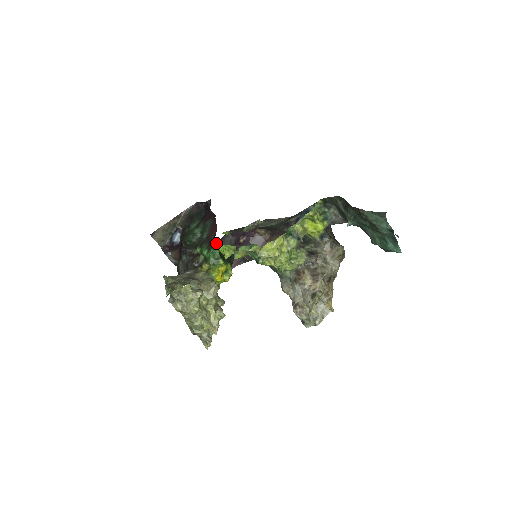
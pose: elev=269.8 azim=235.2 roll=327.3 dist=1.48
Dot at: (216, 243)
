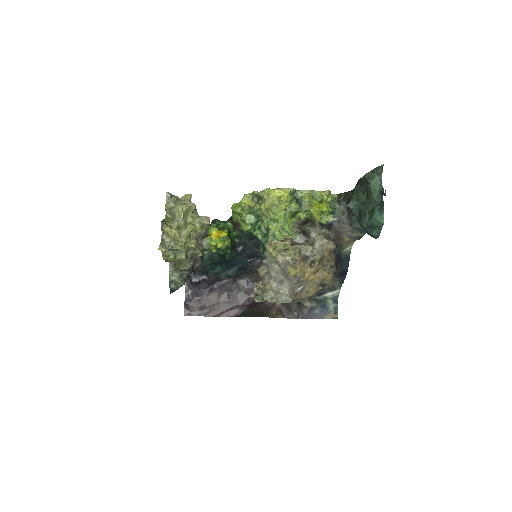
Dot at: occluded
